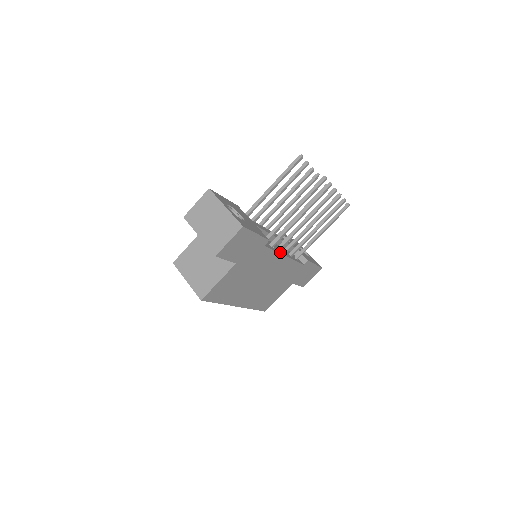
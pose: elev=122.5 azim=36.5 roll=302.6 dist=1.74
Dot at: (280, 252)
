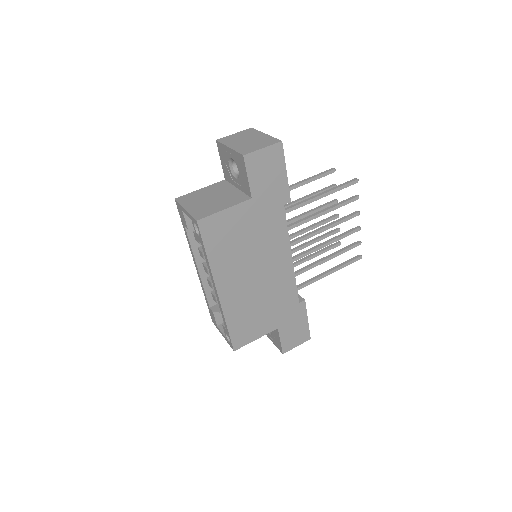
Dot at: (289, 245)
